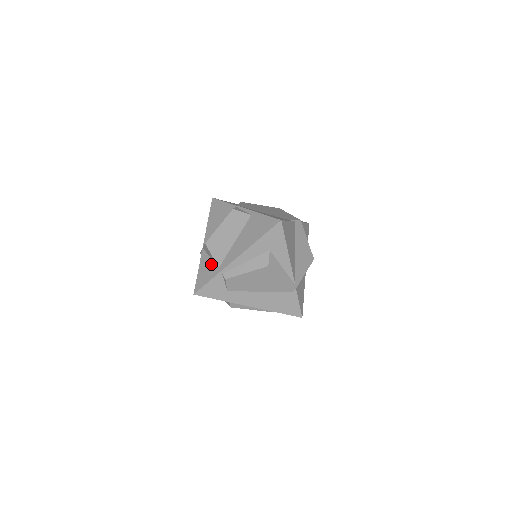
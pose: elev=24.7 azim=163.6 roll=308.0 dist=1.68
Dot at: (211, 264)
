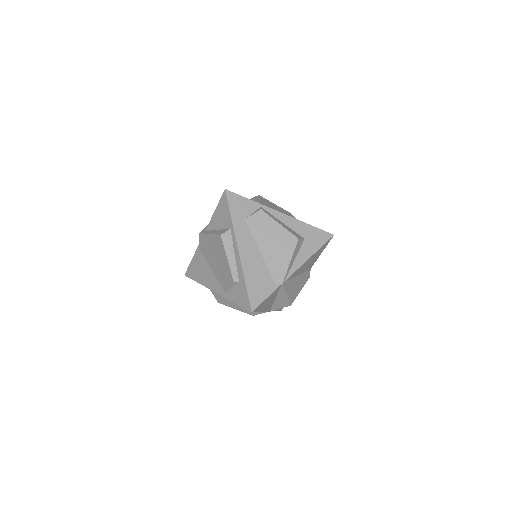
Dot at: occluded
